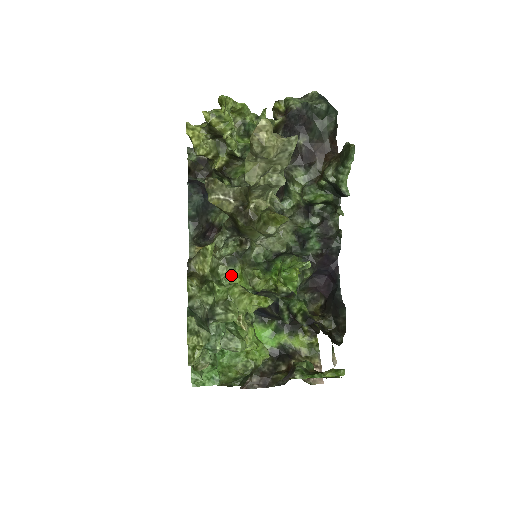
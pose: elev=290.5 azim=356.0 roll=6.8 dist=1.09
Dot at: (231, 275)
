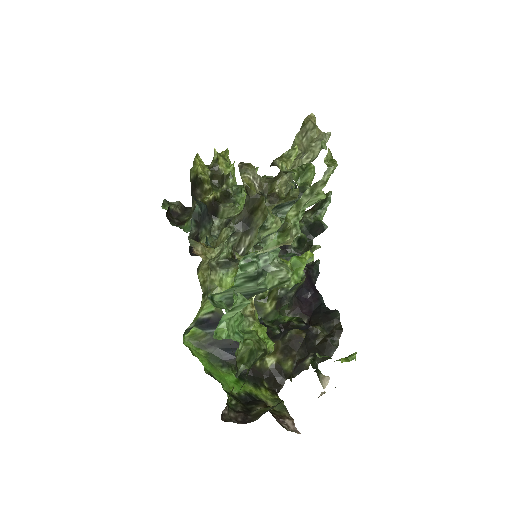
Dot at: (222, 279)
